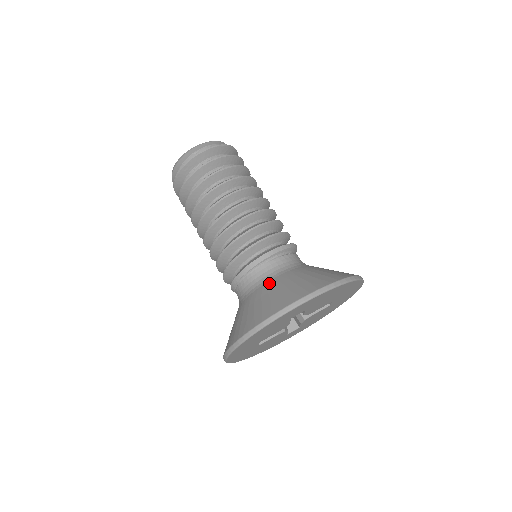
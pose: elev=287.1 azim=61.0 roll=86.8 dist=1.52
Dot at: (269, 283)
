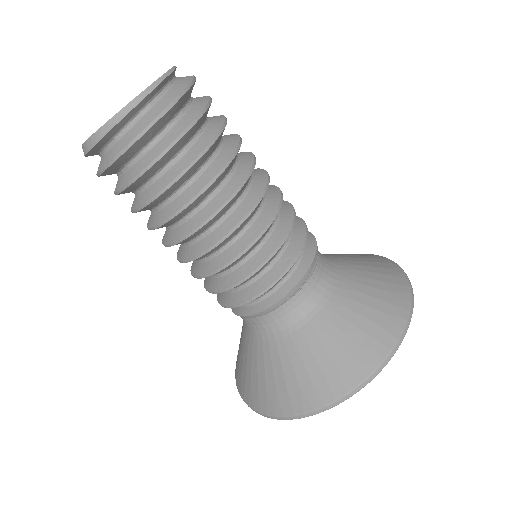
Dot at: (342, 288)
